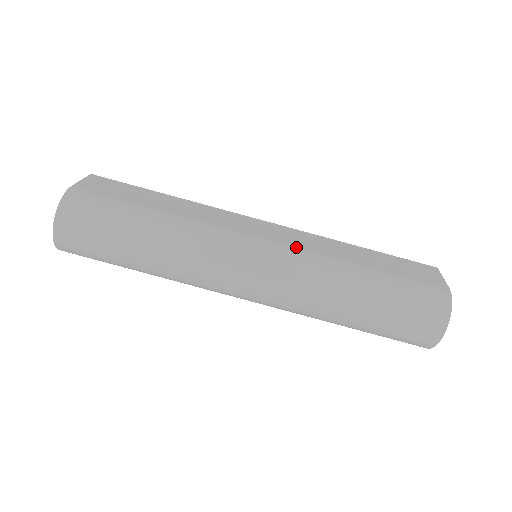
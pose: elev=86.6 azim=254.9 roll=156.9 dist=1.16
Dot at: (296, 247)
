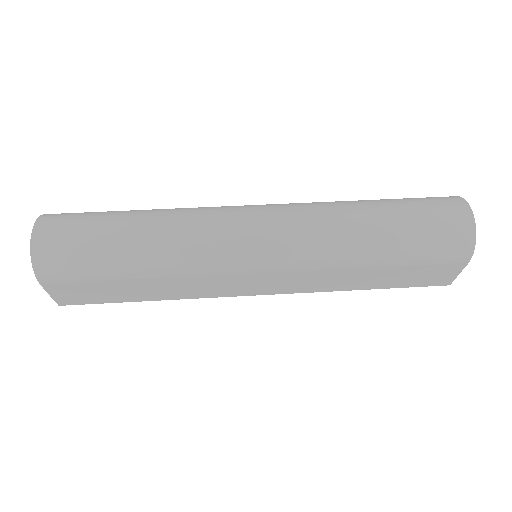
Dot at: occluded
